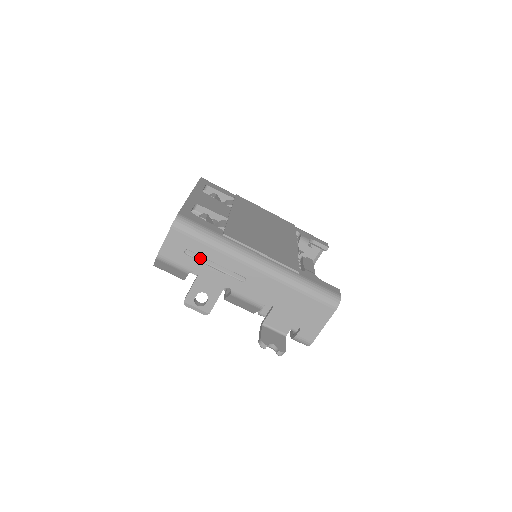
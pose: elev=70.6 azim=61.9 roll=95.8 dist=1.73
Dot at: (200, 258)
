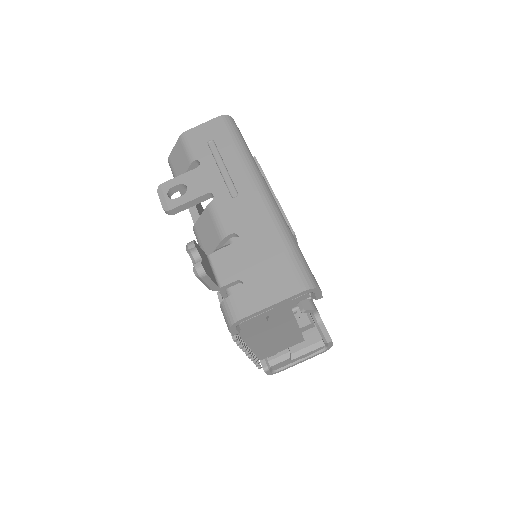
Dot at: (216, 154)
